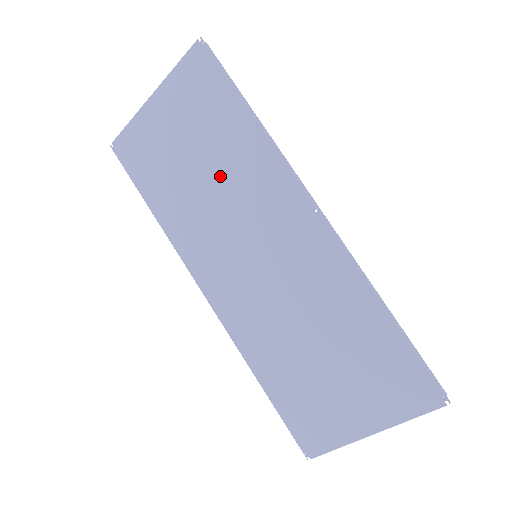
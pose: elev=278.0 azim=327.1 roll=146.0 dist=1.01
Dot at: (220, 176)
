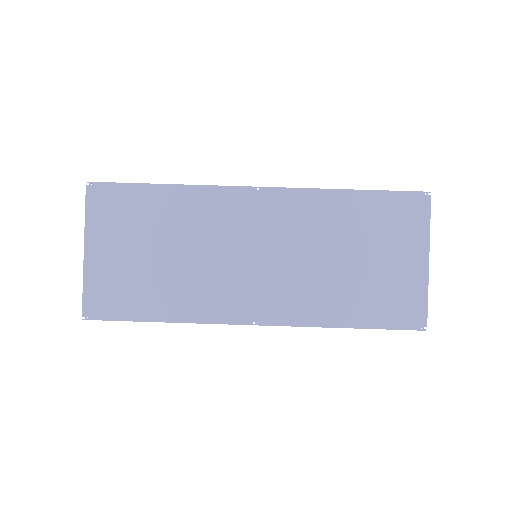
Dot at: (183, 240)
